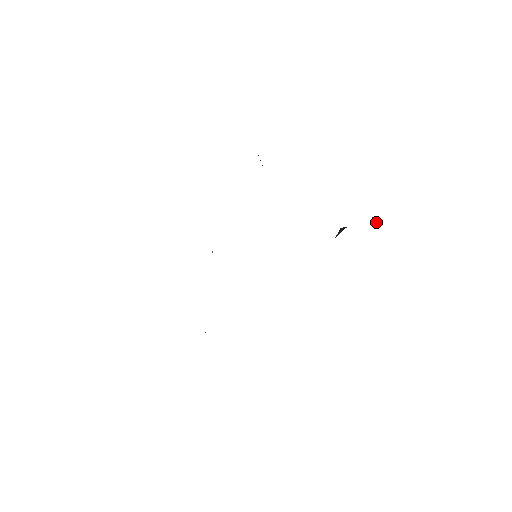
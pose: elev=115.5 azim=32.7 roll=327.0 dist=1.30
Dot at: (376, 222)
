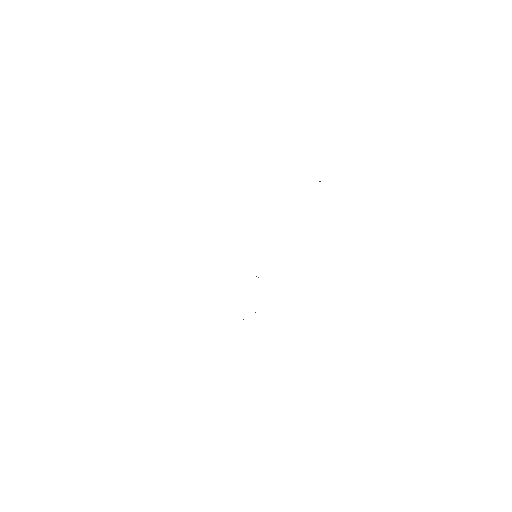
Dot at: occluded
